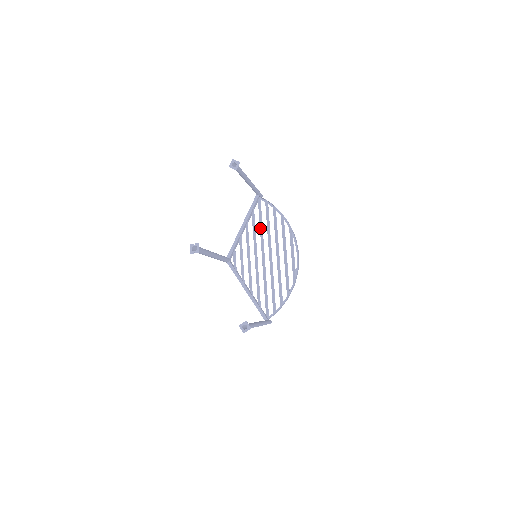
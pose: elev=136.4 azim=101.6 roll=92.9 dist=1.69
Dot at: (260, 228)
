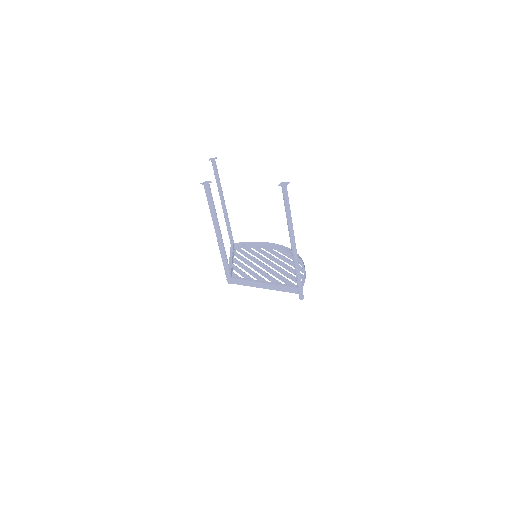
Dot at: (247, 256)
